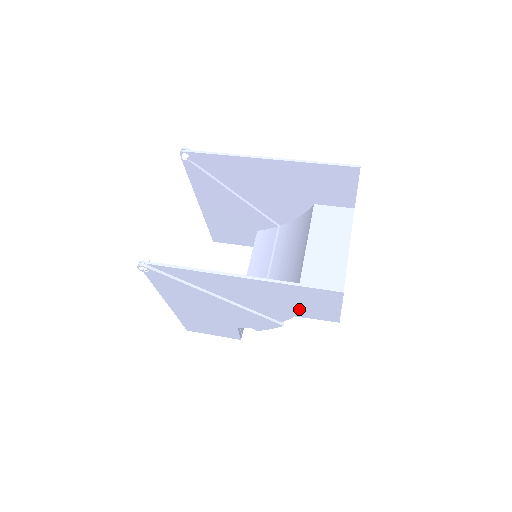
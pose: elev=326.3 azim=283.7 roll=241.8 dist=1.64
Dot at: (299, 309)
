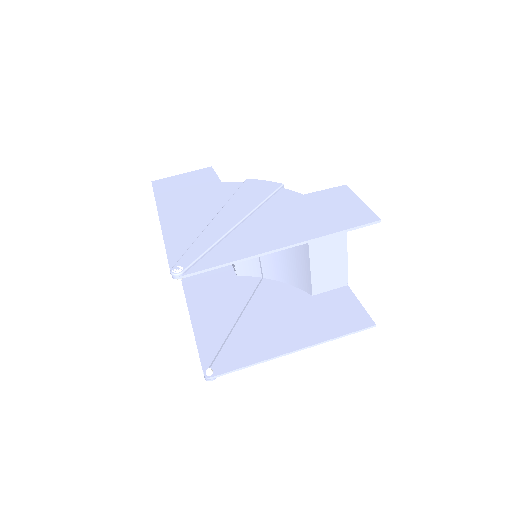
Dot at: (322, 305)
